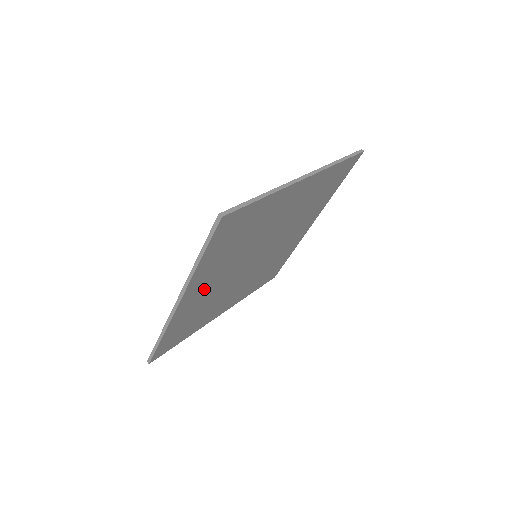
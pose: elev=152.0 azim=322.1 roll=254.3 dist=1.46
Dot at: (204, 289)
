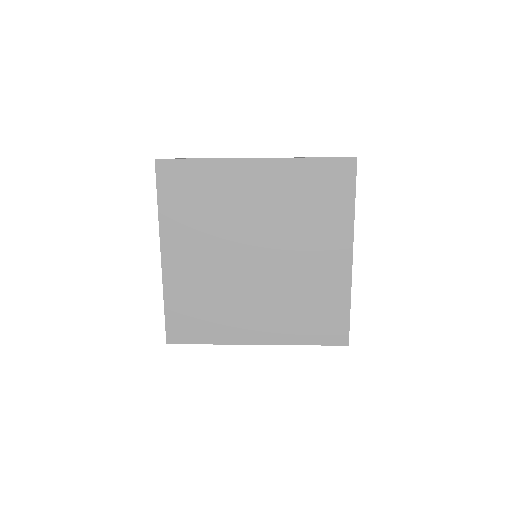
Dot at: (189, 257)
